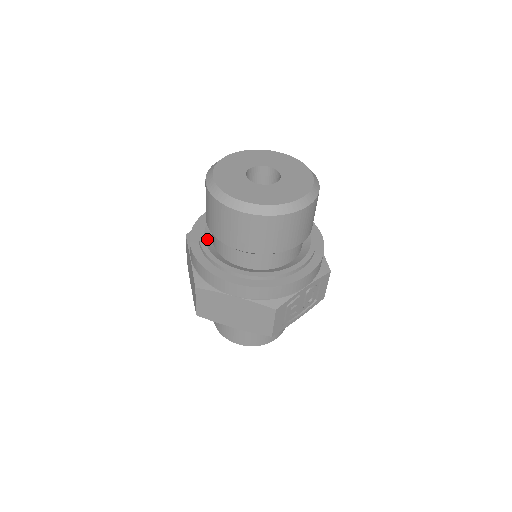
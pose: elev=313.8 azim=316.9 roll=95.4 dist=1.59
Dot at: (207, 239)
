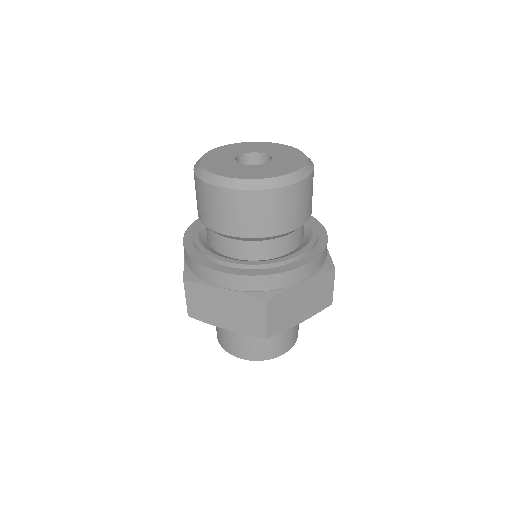
Dot at: (228, 258)
